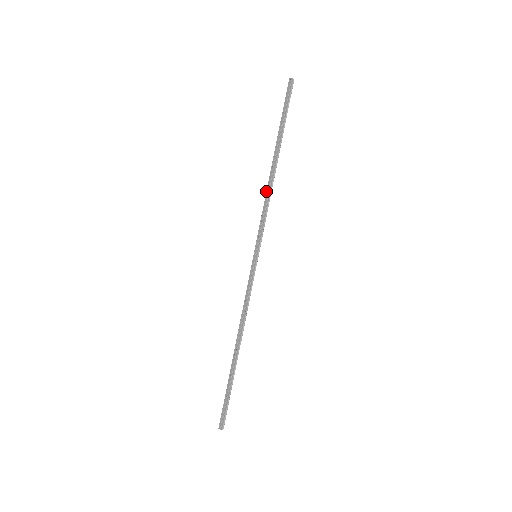
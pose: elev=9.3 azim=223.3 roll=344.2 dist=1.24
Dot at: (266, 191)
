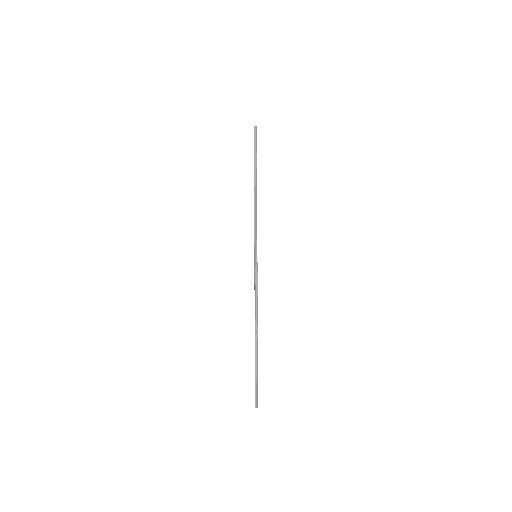
Dot at: (254, 207)
